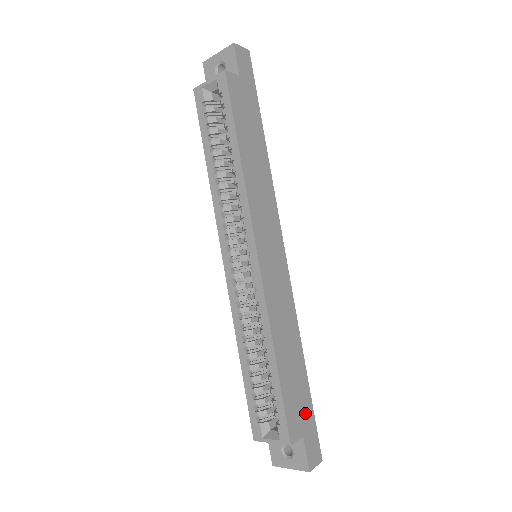
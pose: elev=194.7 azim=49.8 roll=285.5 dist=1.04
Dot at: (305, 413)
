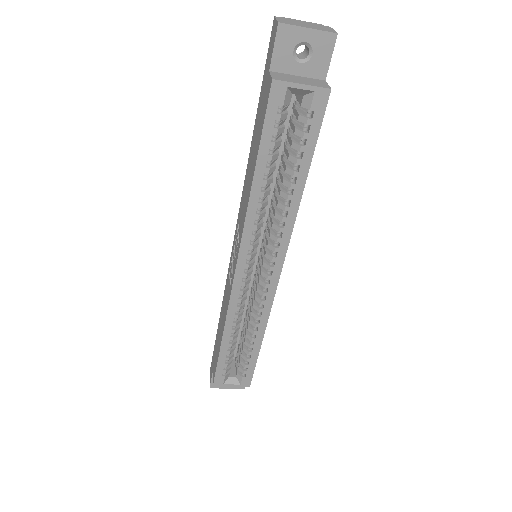
Dot at: occluded
